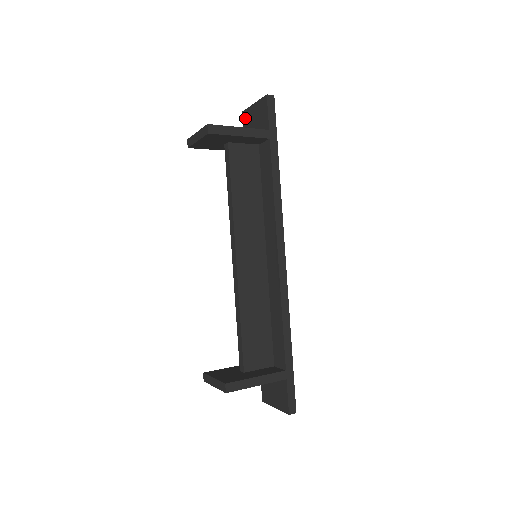
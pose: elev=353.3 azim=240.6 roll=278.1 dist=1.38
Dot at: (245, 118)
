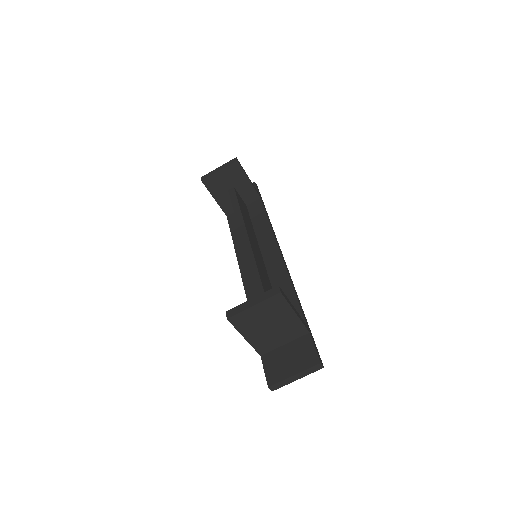
Dot at: occluded
